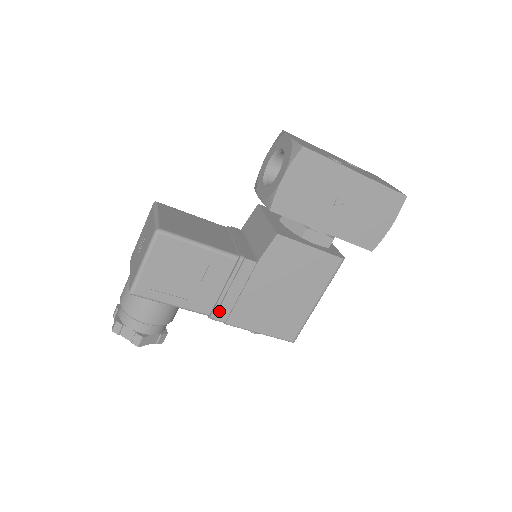
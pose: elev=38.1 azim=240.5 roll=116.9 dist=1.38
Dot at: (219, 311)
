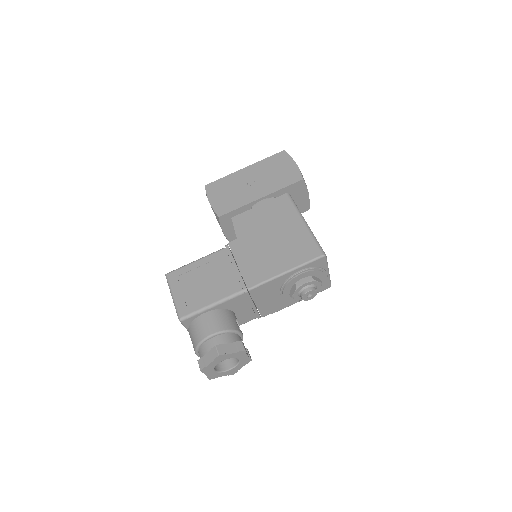
Dot at: (246, 282)
